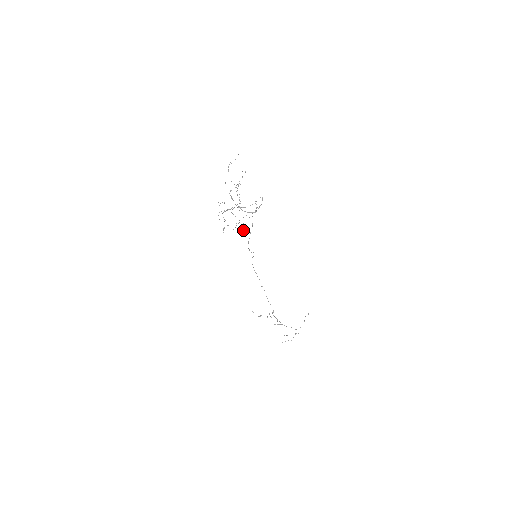
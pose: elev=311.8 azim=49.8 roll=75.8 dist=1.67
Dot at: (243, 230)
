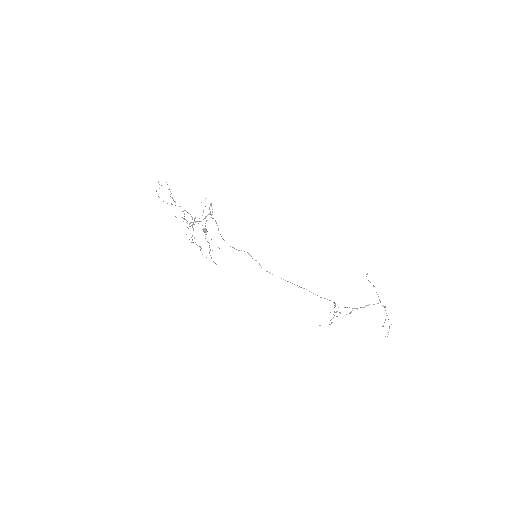
Dot at: (203, 229)
